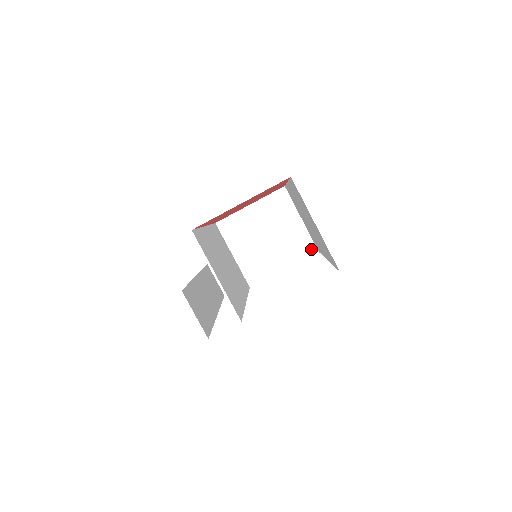
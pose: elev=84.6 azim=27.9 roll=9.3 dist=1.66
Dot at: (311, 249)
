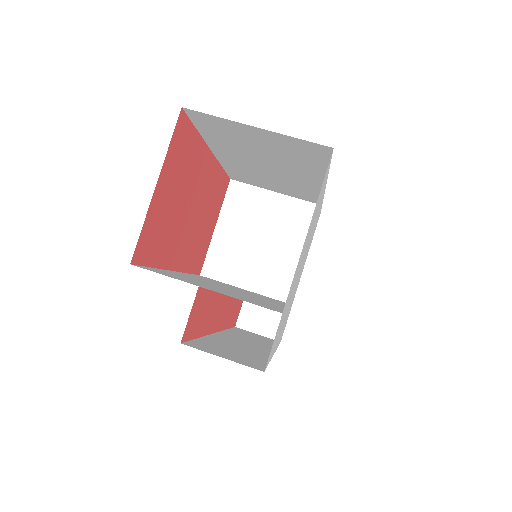
Dot at: (312, 210)
